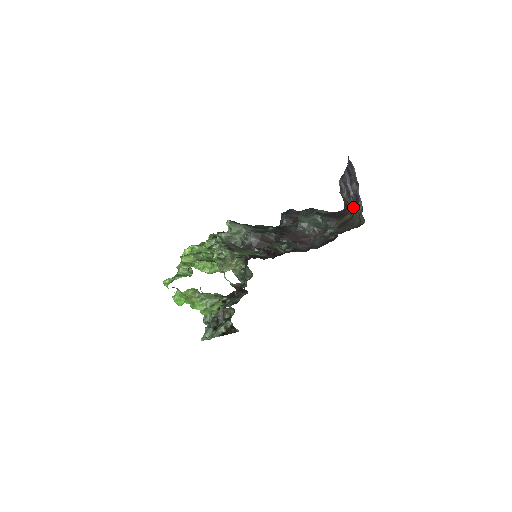
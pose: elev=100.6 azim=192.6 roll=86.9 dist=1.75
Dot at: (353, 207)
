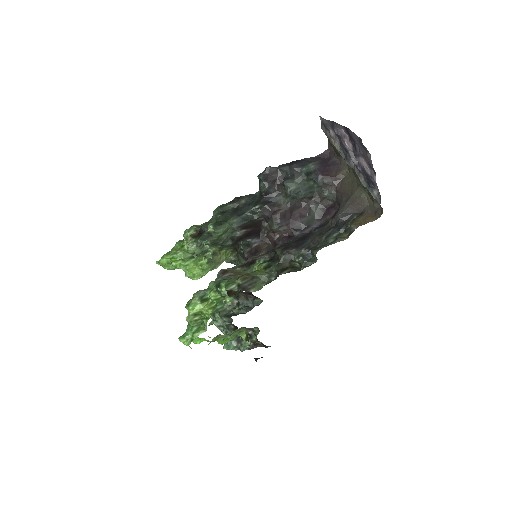
Dot at: (356, 174)
